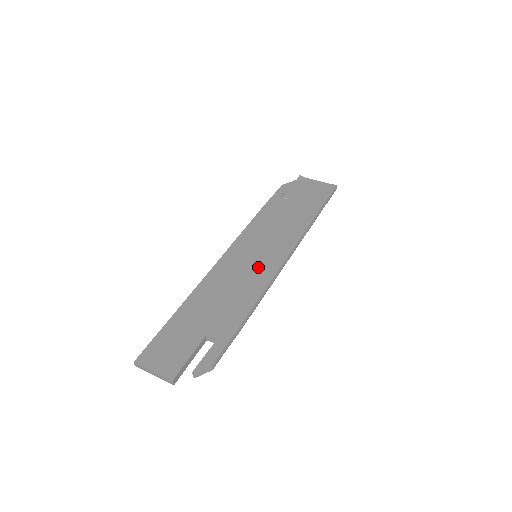
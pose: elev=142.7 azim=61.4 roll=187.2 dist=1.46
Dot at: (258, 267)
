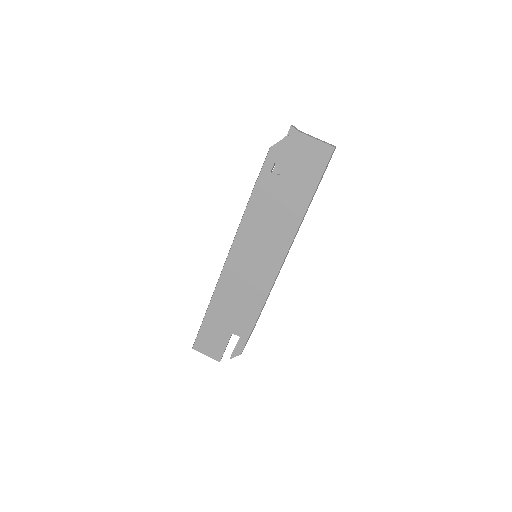
Dot at: (259, 273)
